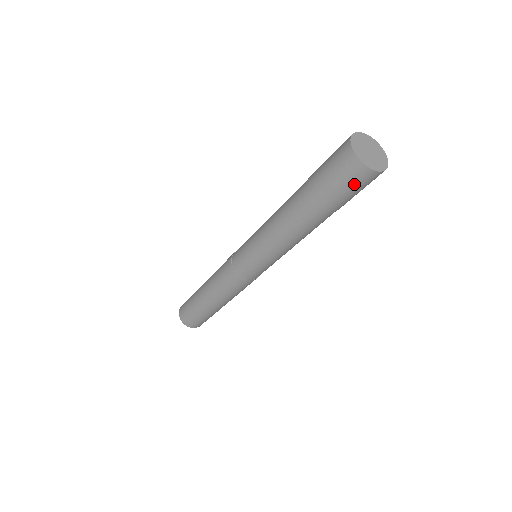
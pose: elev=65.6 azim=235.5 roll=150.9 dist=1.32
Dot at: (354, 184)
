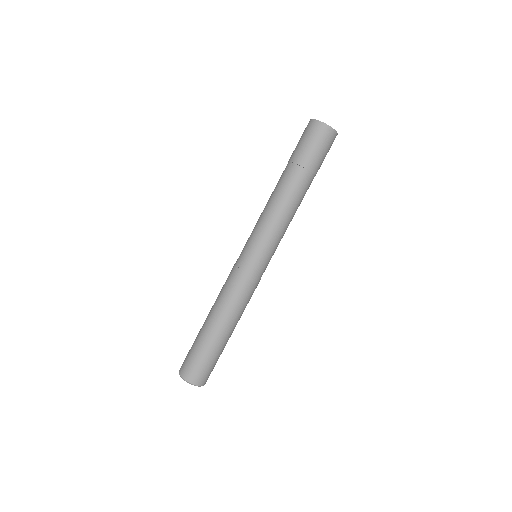
Dot at: (320, 140)
